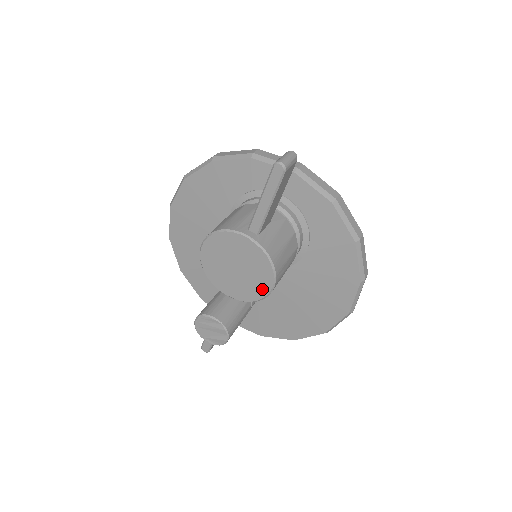
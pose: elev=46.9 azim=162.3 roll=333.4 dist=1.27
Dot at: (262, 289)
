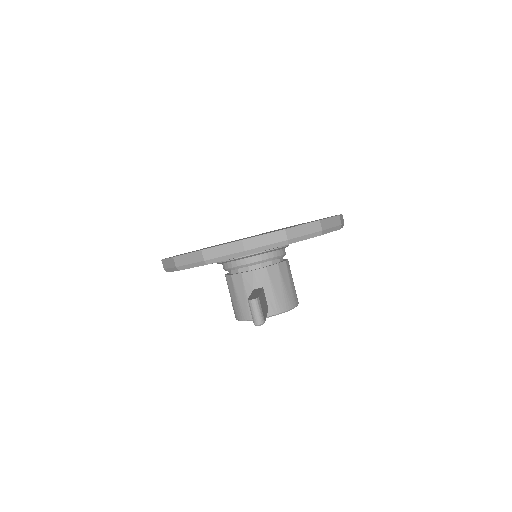
Dot at: occluded
